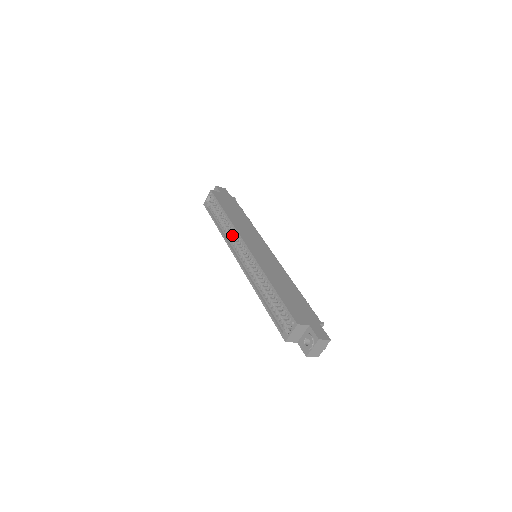
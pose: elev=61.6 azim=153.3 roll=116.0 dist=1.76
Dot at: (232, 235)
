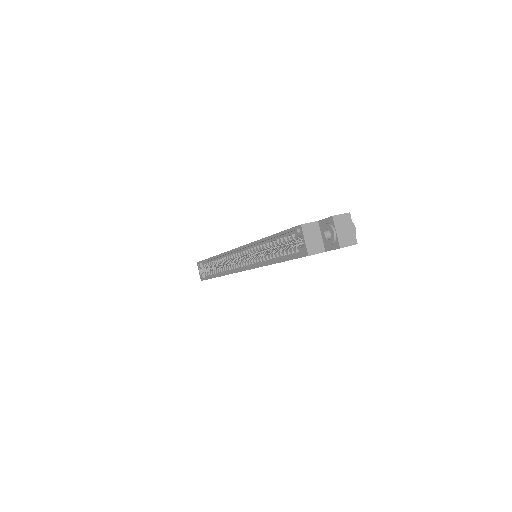
Dot at: (228, 265)
